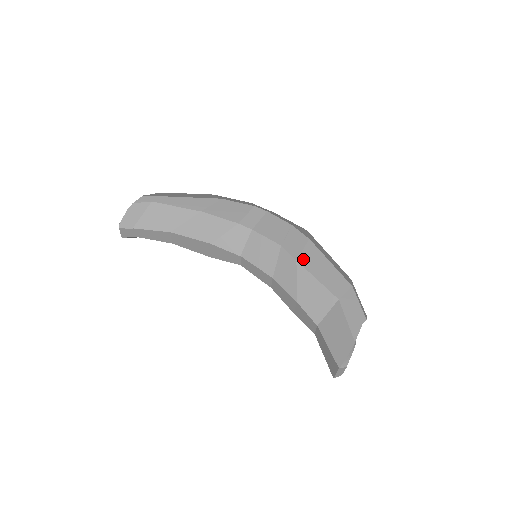
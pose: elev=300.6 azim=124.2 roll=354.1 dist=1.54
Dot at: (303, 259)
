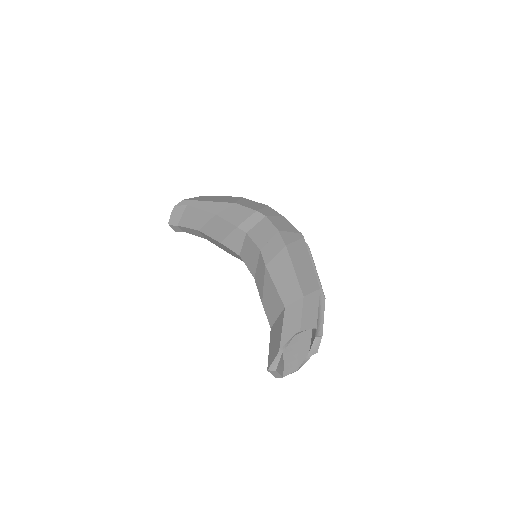
Dot at: (271, 265)
